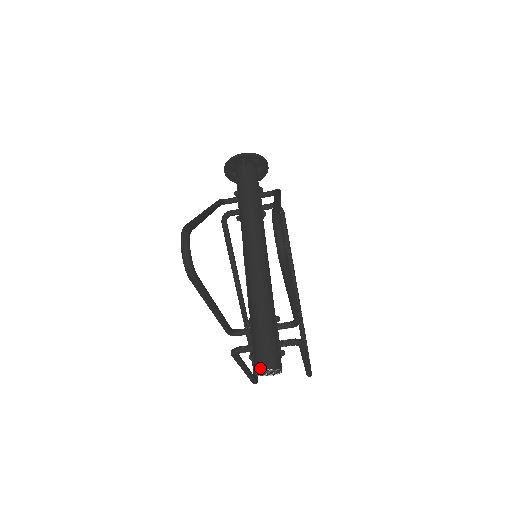
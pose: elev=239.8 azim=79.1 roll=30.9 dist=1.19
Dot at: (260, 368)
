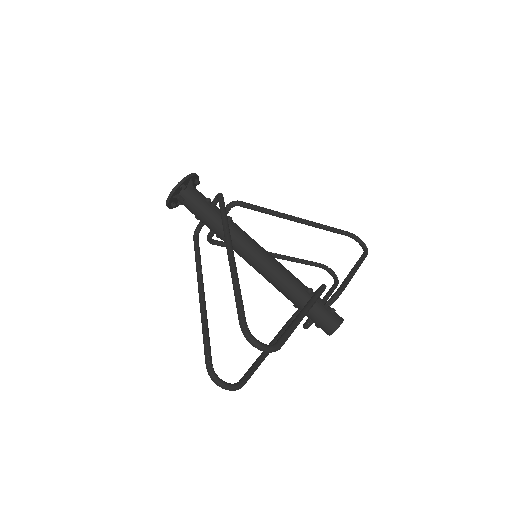
Dot at: (328, 334)
